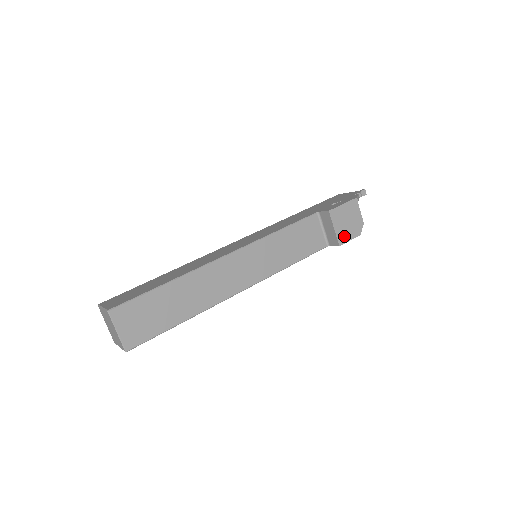
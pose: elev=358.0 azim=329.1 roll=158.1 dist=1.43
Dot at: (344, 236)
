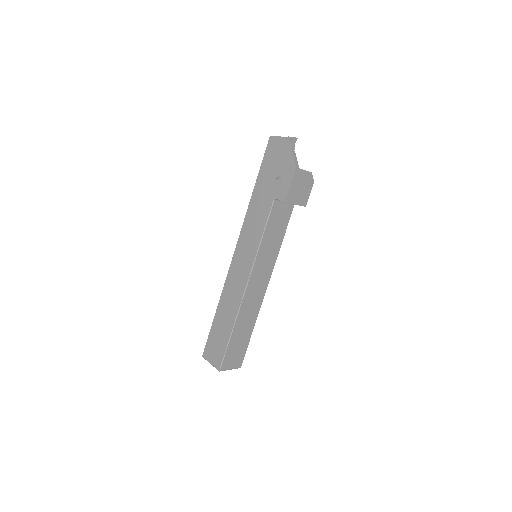
Dot at: (304, 198)
